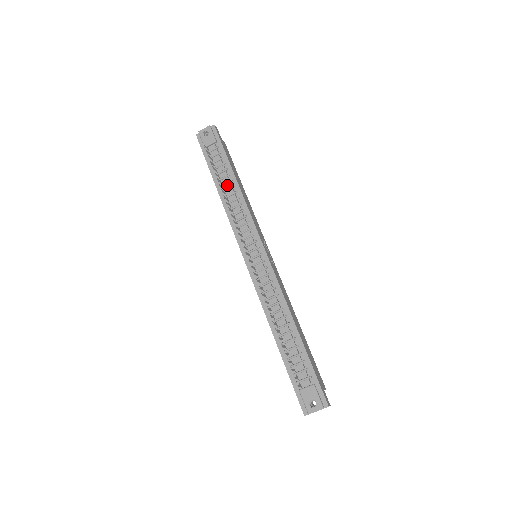
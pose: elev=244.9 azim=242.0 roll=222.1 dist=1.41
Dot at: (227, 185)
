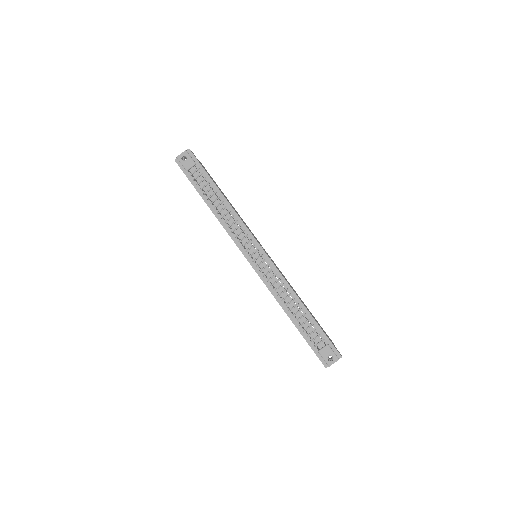
Dot at: (216, 201)
